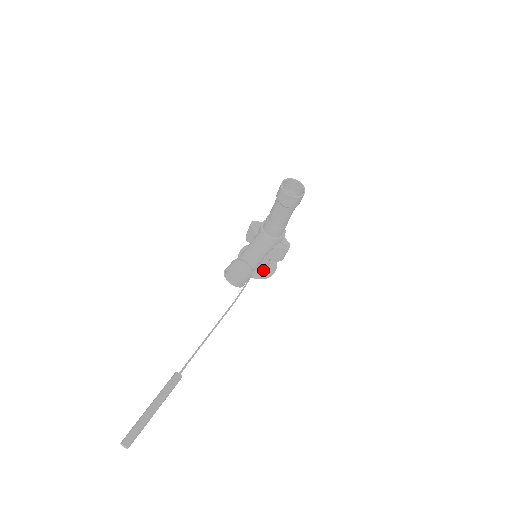
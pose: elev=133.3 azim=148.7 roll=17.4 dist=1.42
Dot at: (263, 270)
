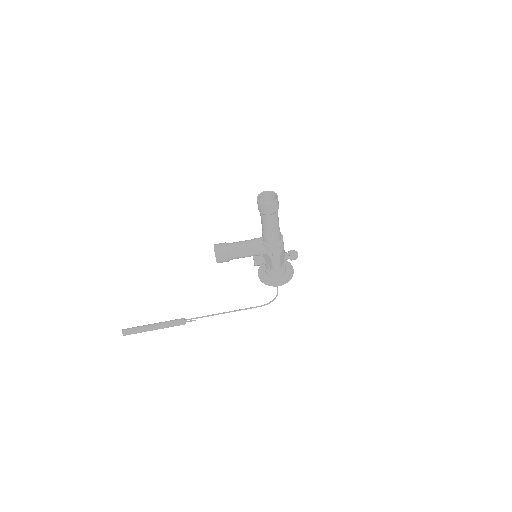
Dot at: (270, 278)
